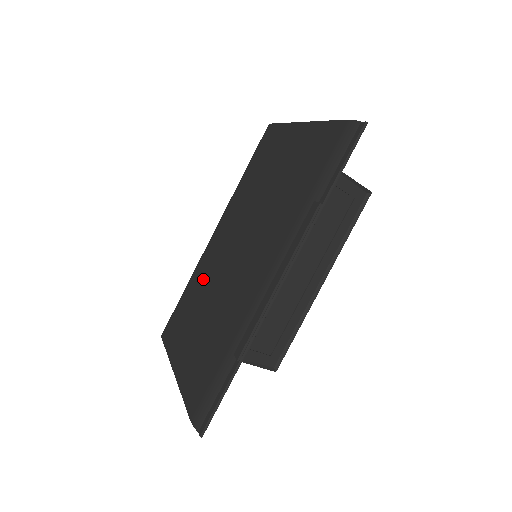
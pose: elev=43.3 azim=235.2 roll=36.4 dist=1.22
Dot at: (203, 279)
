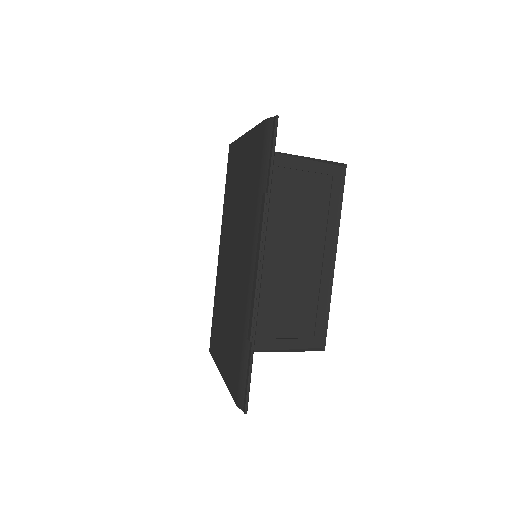
Dot at: (221, 291)
